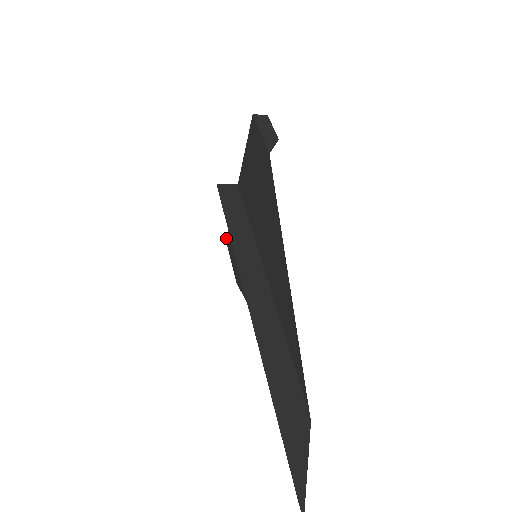
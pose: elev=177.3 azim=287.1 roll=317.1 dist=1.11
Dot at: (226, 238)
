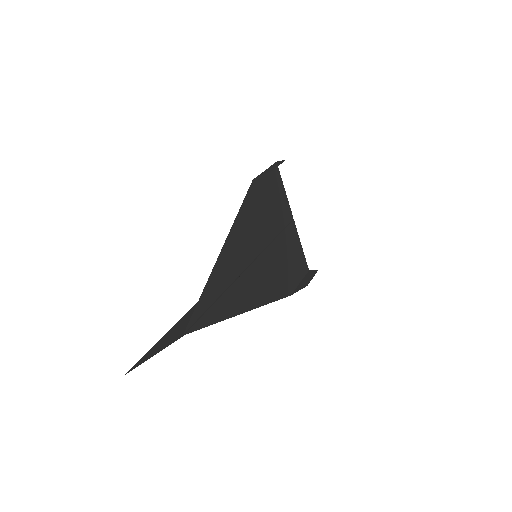
Dot at: (308, 268)
